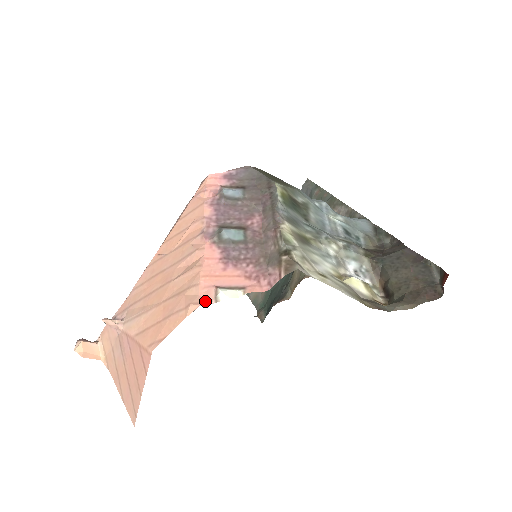
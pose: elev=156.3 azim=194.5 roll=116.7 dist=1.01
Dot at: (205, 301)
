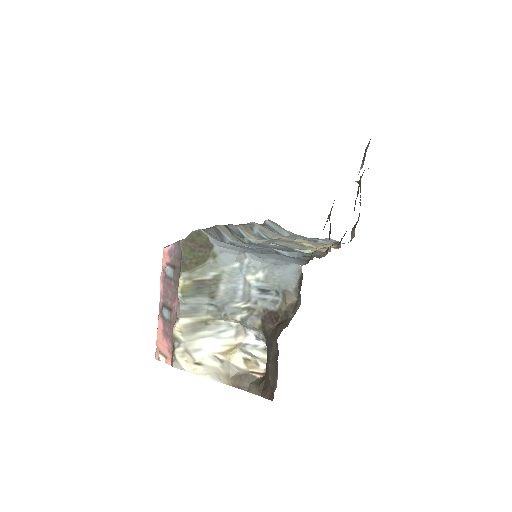
Dot at: (157, 357)
